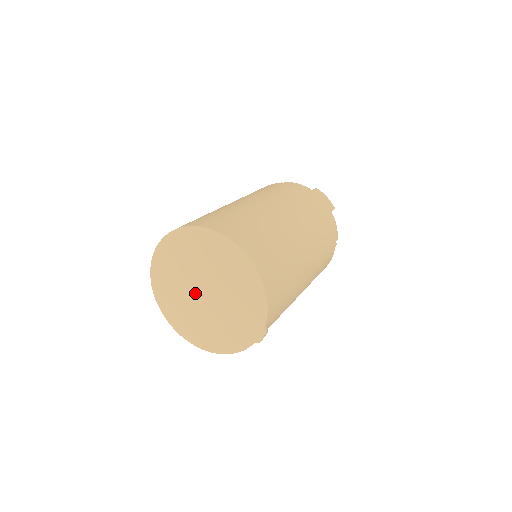
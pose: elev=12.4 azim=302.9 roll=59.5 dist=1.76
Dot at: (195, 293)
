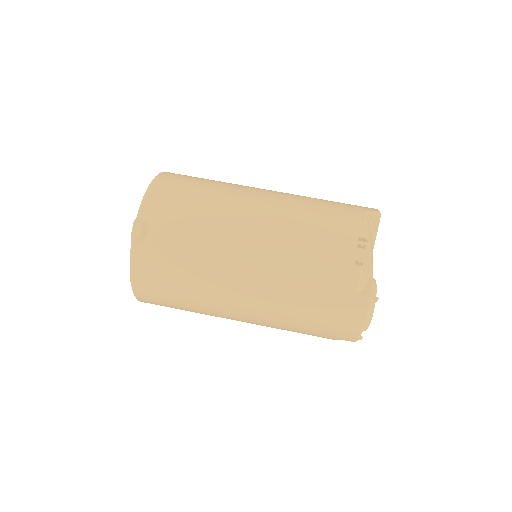
Dot at: occluded
